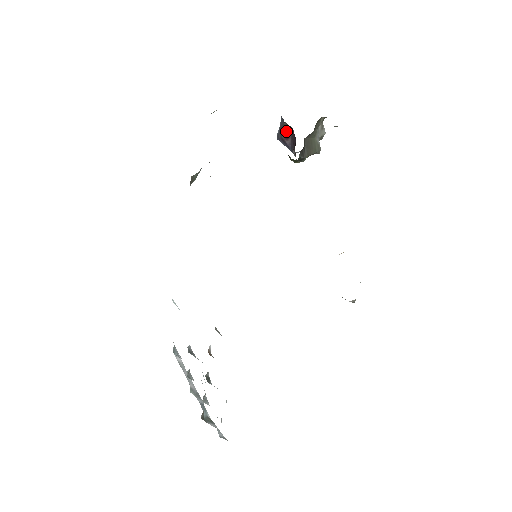
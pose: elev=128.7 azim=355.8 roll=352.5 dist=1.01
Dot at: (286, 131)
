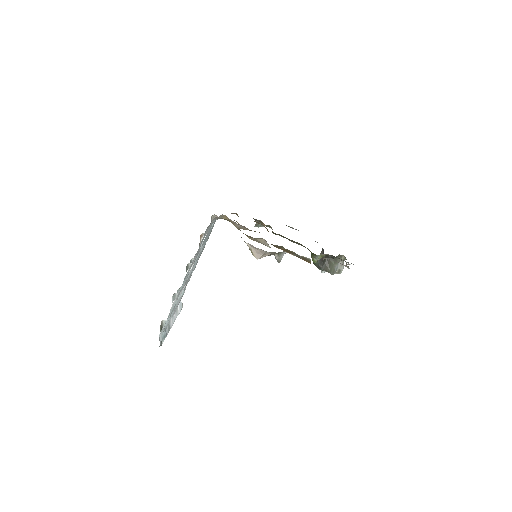
Dot at: occluded
